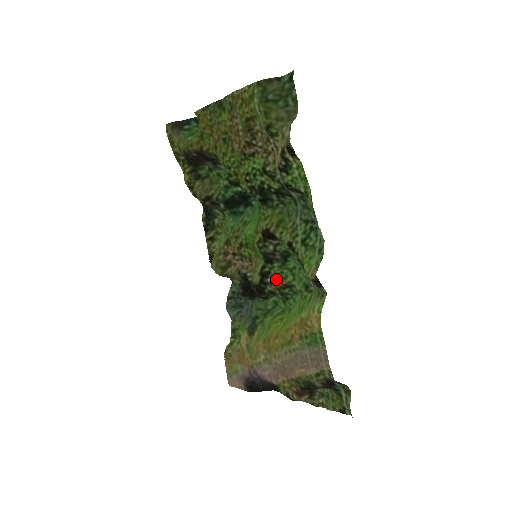
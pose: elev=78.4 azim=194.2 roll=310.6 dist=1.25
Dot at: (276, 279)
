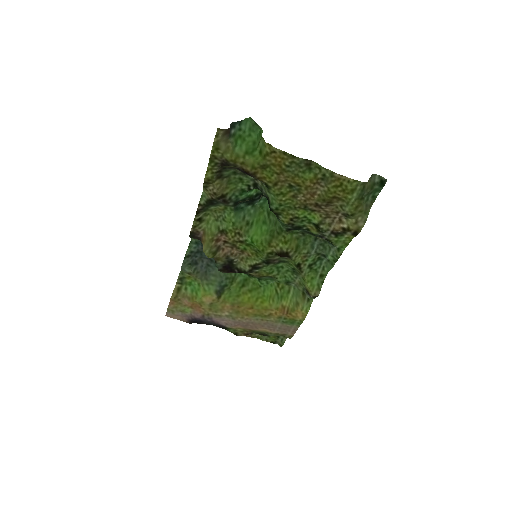
Dot at: (264, 272)
